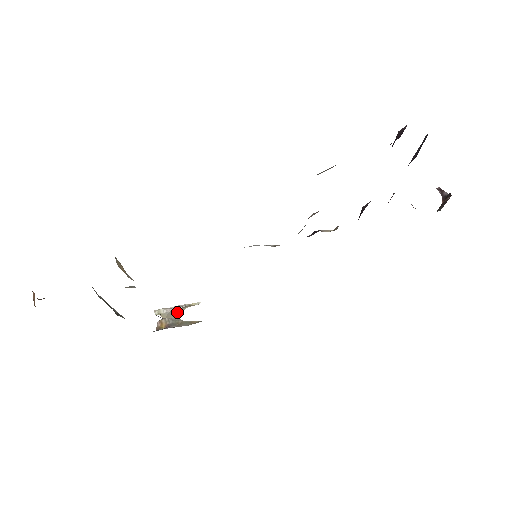
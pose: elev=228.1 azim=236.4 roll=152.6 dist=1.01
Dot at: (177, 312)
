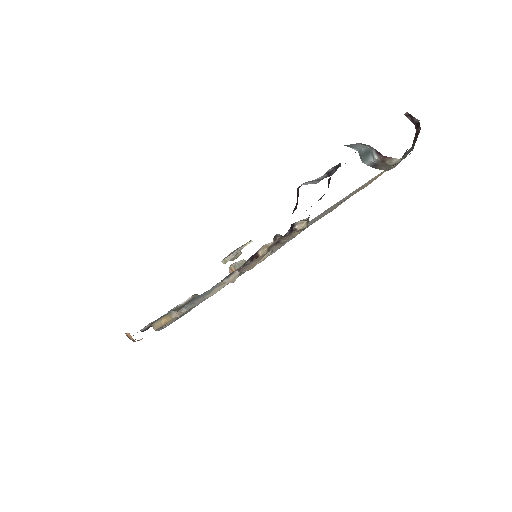
Dot at: (240, 251)
